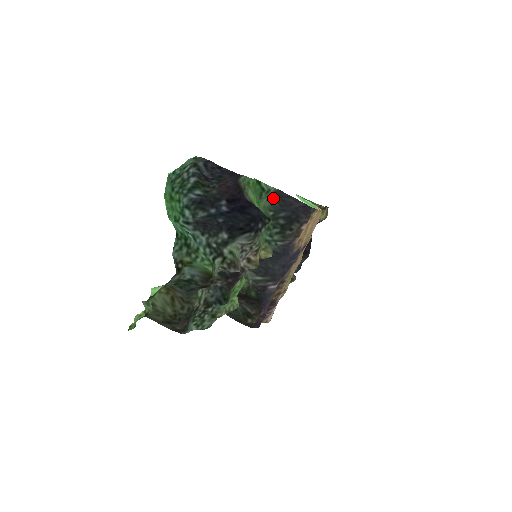
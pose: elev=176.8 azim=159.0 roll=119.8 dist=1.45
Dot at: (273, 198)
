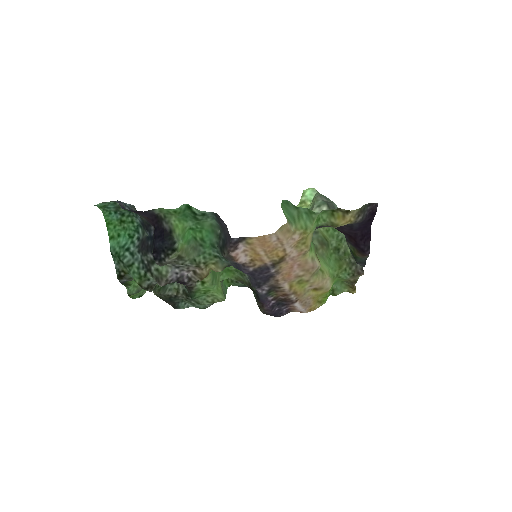
Dot at: (215, 218)
